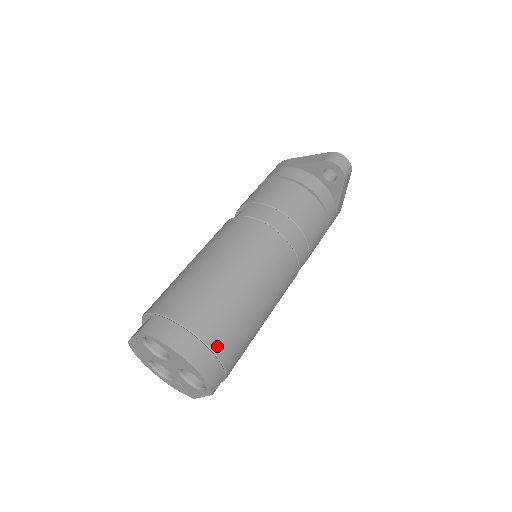
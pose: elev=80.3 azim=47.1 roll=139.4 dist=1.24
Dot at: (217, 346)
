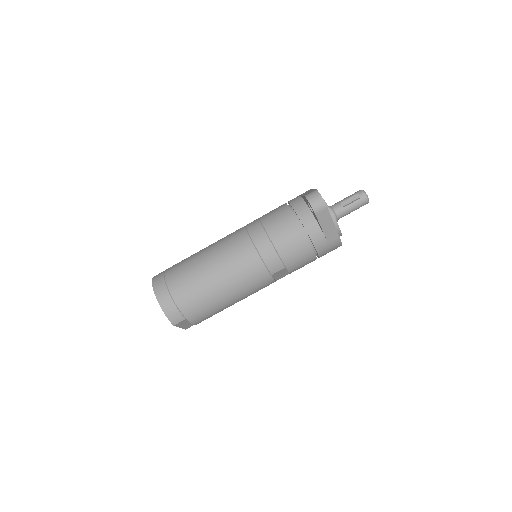
Dot at: (177, 298)
